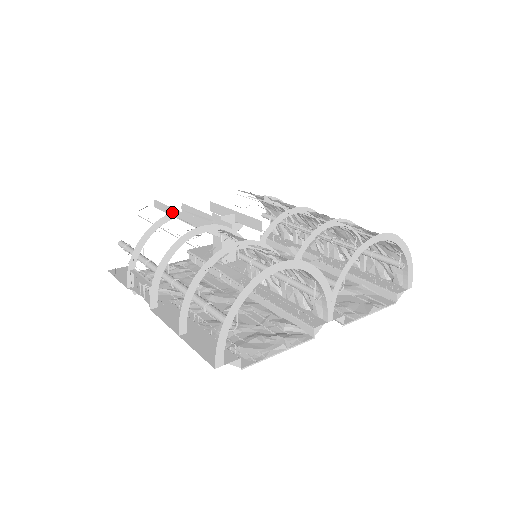
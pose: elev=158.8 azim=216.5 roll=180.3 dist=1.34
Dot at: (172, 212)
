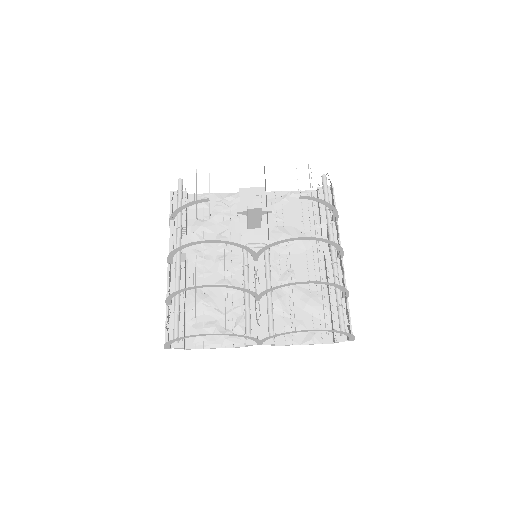
Dot at: (205, 199)
